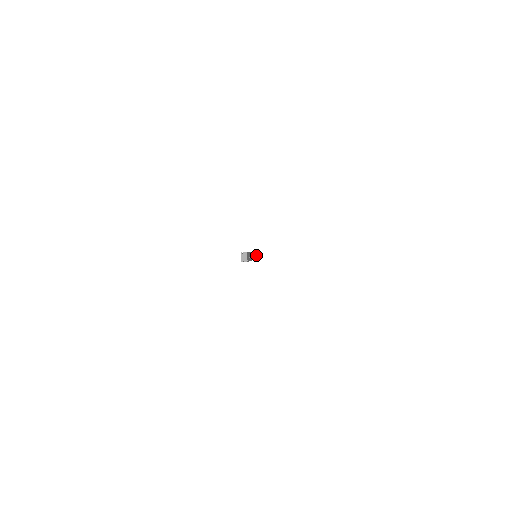
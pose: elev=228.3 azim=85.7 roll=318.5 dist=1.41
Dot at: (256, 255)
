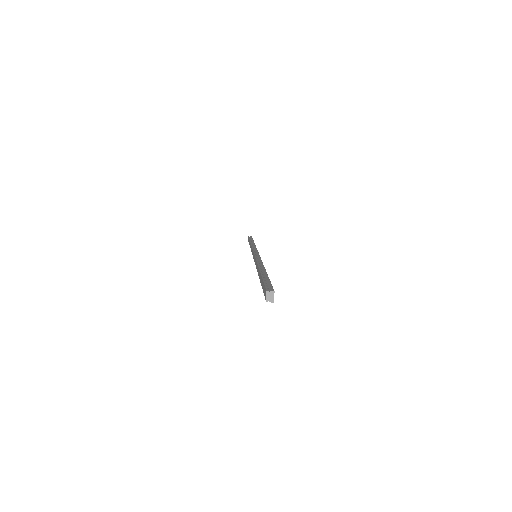
Dot at: occluded
